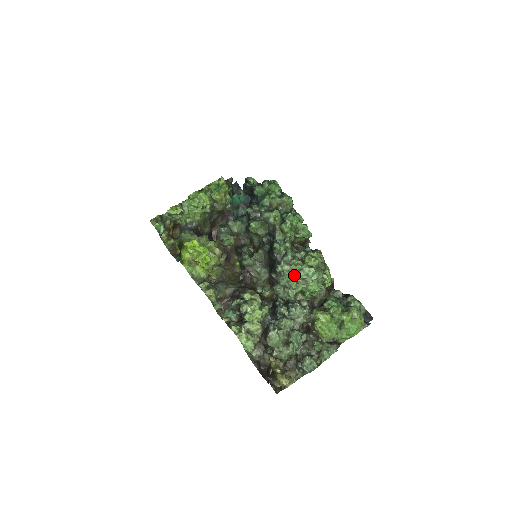
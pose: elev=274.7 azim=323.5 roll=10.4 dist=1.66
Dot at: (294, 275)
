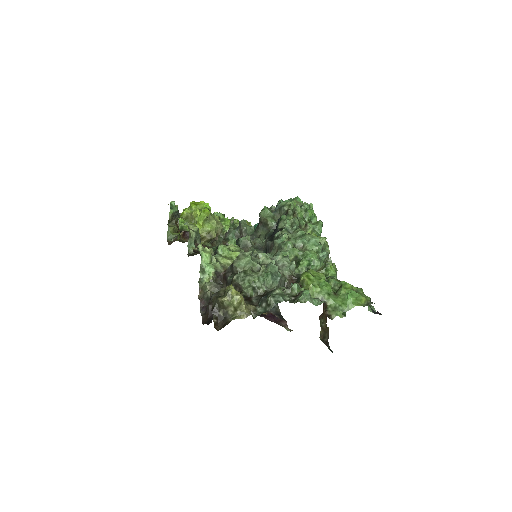
Dot at: (293, 238)
